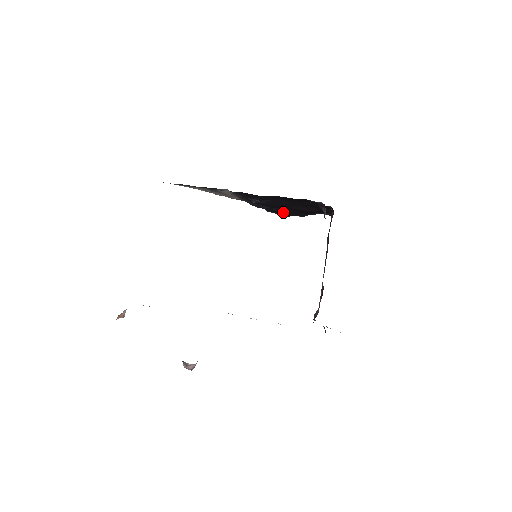
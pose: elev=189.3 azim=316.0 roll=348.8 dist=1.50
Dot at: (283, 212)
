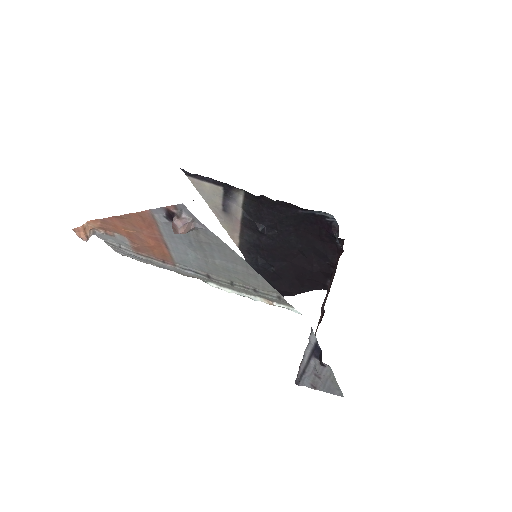
Dot at: (277, 277)
